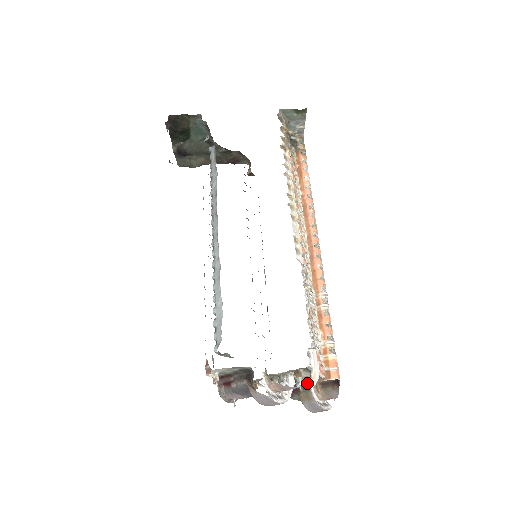
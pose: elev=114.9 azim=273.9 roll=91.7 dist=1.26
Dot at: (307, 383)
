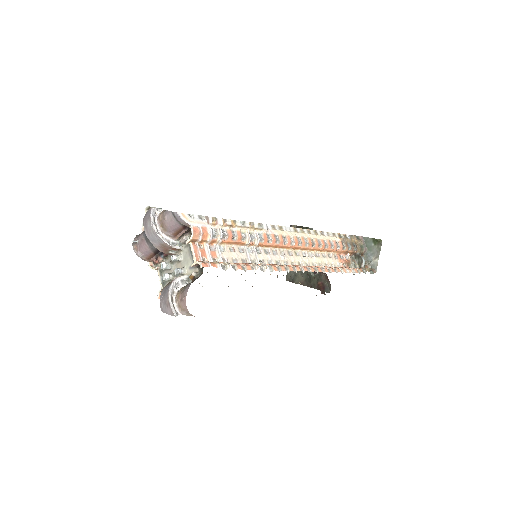
Dot at: (183, 276)
